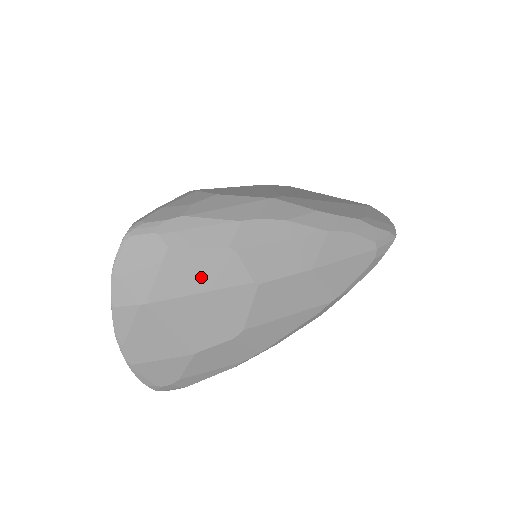
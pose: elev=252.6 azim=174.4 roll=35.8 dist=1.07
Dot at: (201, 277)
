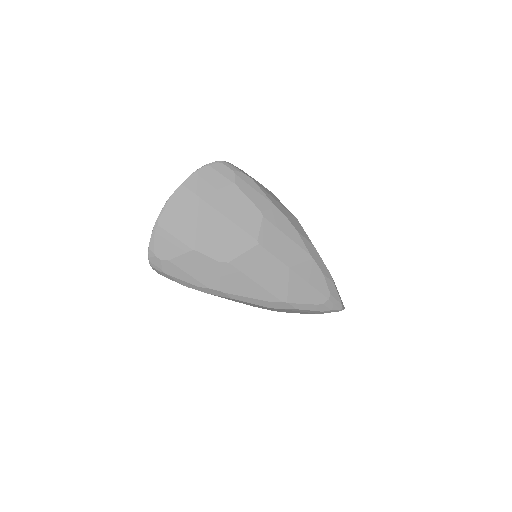
Dot at: (236, 211)
